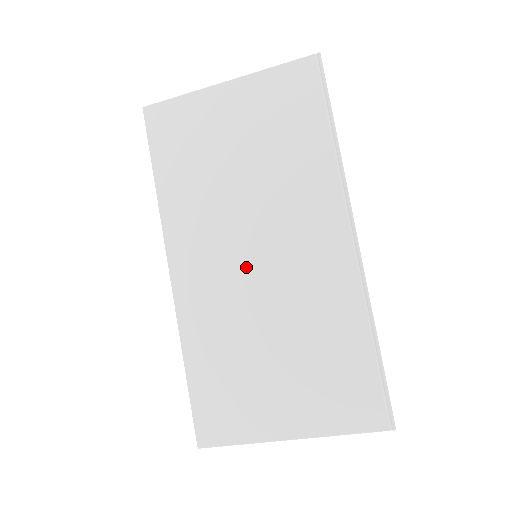
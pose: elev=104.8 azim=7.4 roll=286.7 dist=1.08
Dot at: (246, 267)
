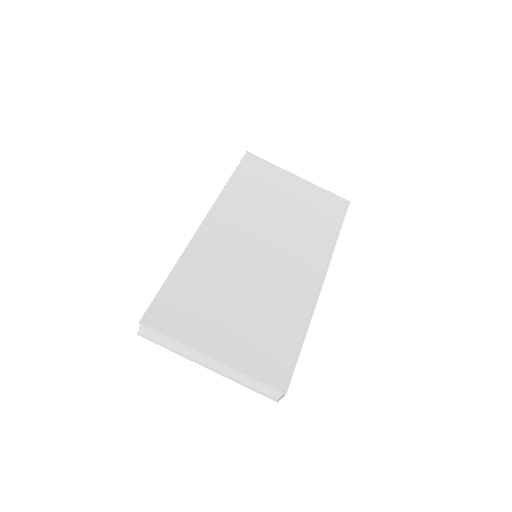
Dot at: (252, 252)
